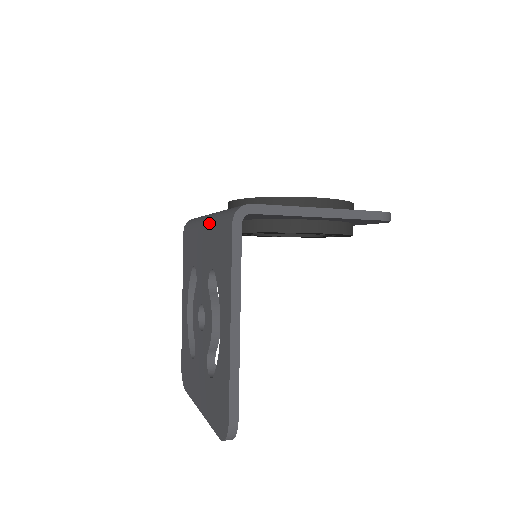
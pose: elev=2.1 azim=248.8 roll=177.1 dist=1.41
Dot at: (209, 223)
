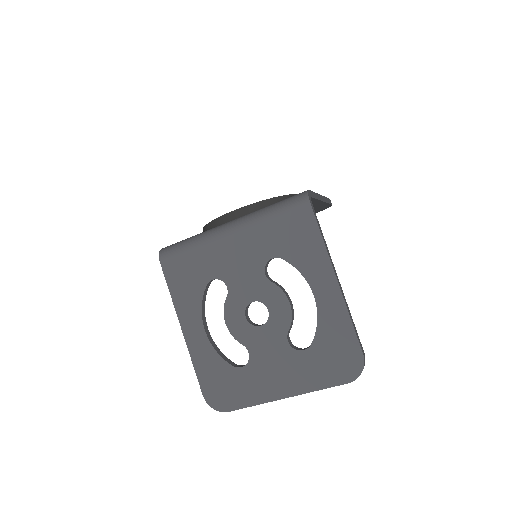
Dot at: (248, 224)
